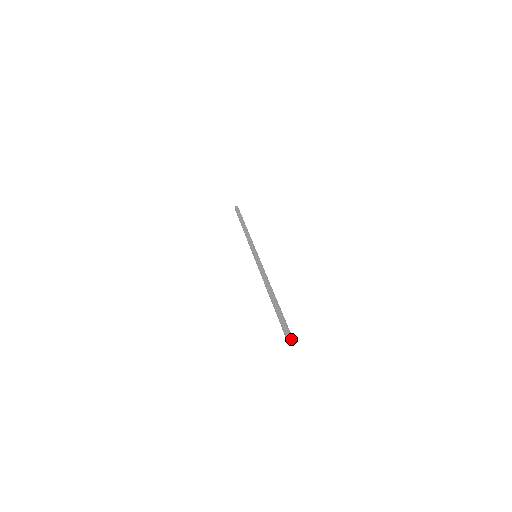
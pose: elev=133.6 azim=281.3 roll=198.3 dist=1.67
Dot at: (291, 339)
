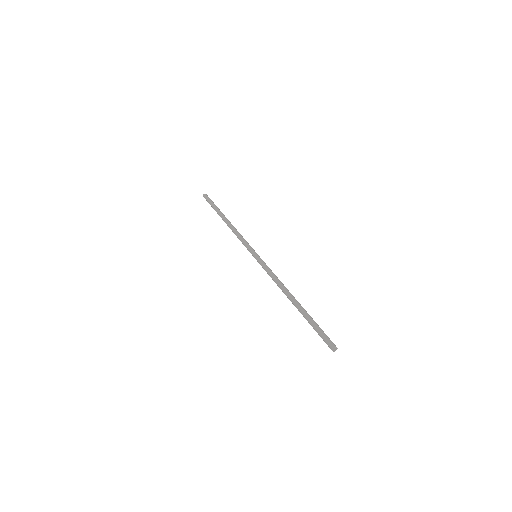
Dot at: (335, 350)
